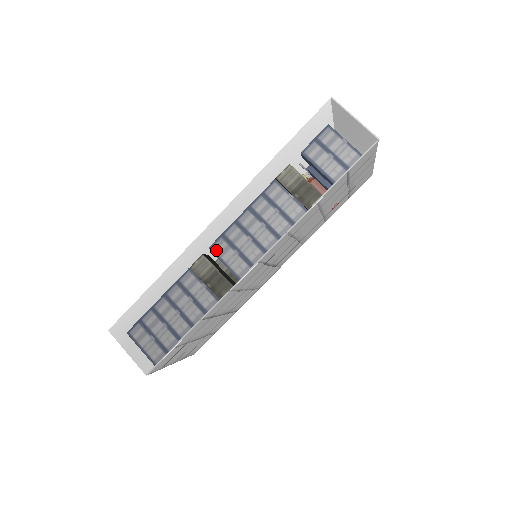
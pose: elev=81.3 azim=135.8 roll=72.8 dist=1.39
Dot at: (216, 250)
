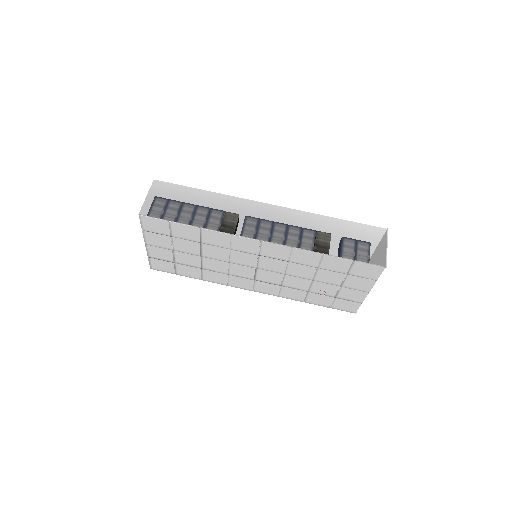
Dot at: (251, 214)
